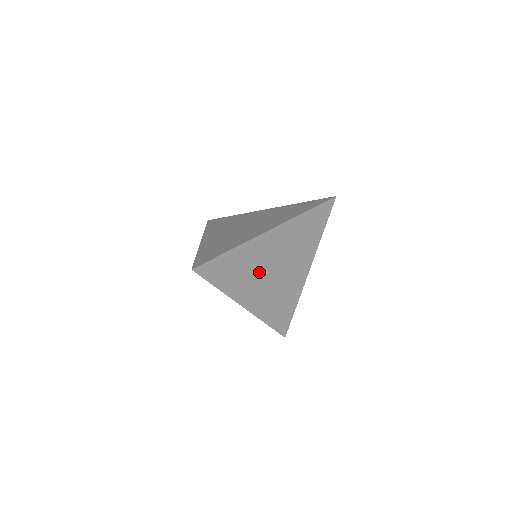
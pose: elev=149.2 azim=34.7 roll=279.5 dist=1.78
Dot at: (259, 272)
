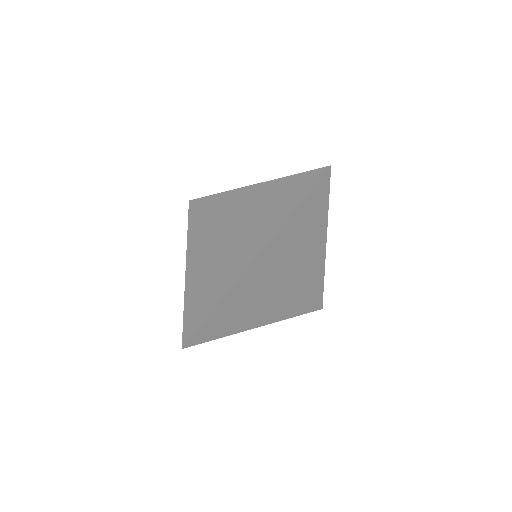
Dot at: (263, 293)
